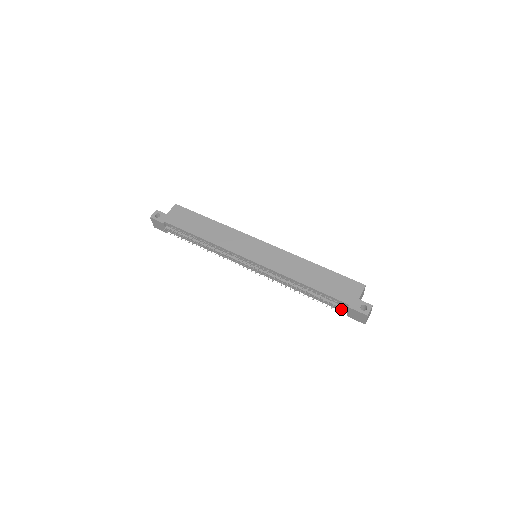
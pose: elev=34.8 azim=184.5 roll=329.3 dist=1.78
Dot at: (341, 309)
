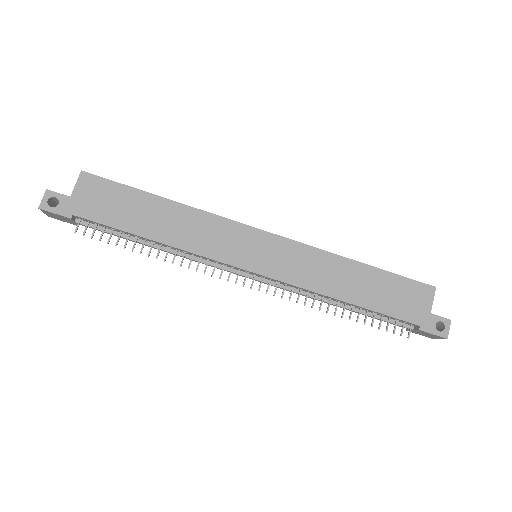
Dot at: occluded
